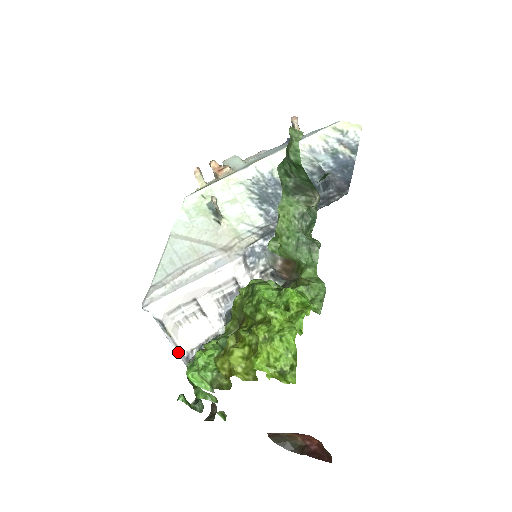
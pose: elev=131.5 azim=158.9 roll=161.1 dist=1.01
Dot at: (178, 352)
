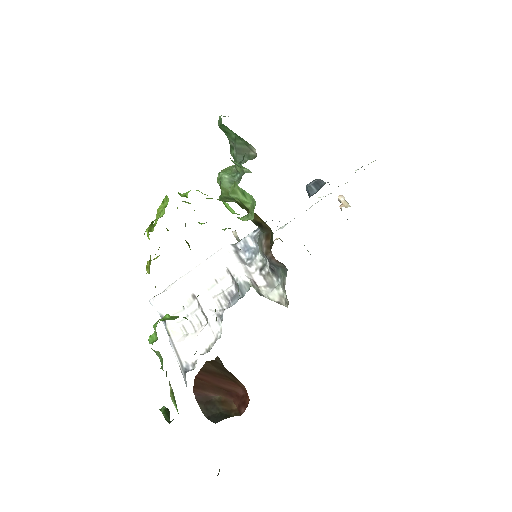
Dot at: (179, 363)
